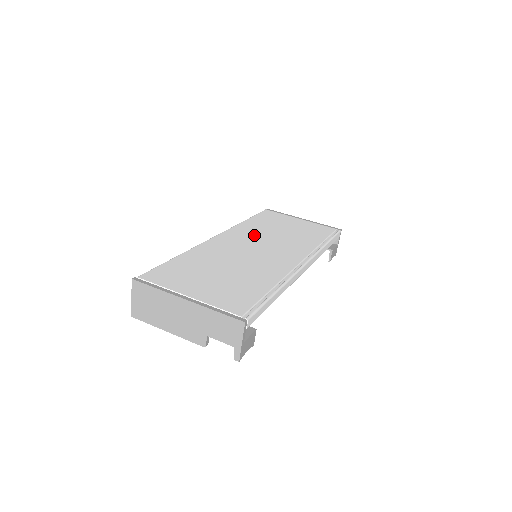
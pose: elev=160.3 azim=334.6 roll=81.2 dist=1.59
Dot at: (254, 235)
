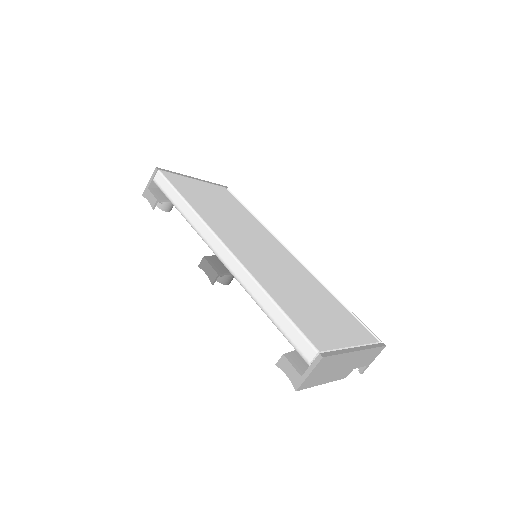
Dot at: (230, 227)
